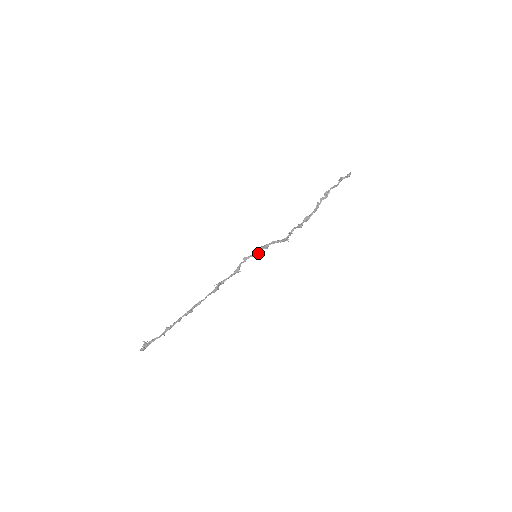
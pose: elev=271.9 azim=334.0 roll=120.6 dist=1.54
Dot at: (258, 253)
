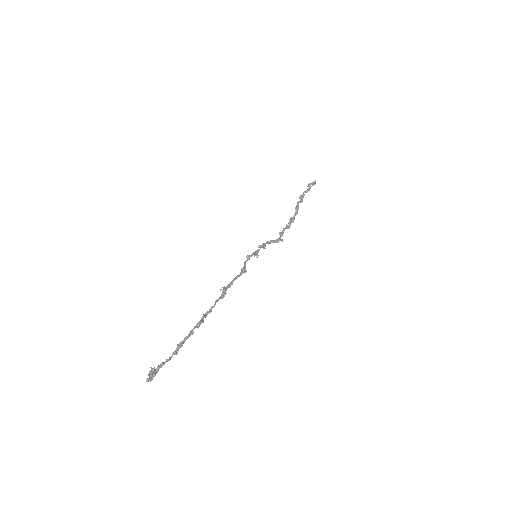
Dot at: (257, 253)
